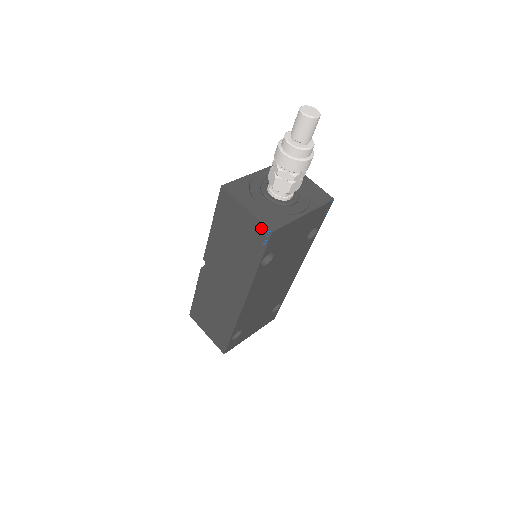
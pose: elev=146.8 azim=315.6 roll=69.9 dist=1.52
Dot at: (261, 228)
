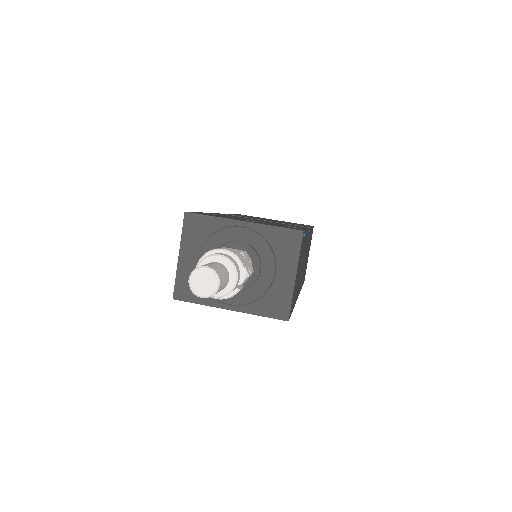
Dot at: (177, 283)
